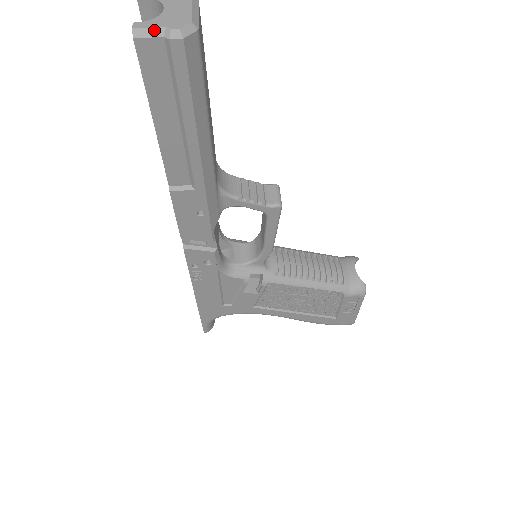
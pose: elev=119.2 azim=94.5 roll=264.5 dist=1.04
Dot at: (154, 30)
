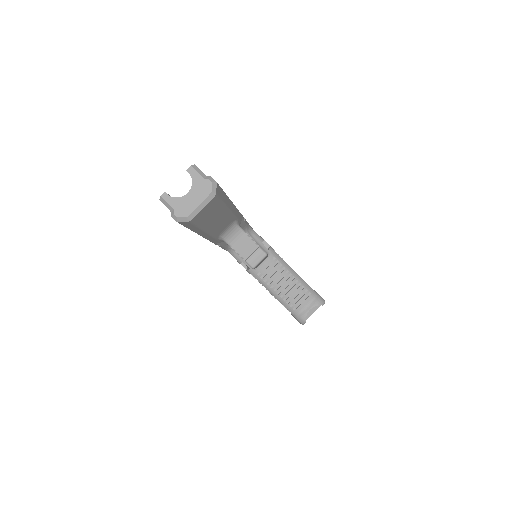
Dot at: (169, 206)
